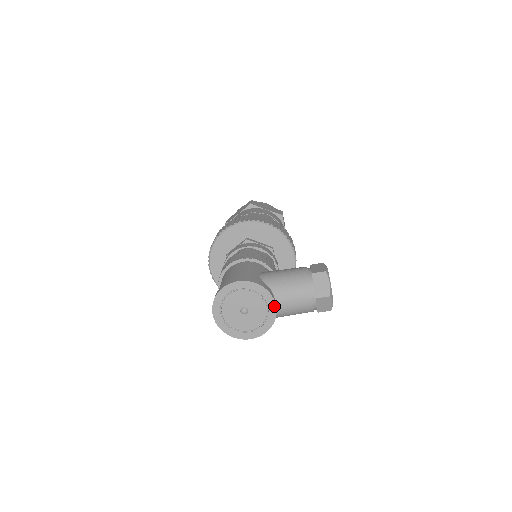
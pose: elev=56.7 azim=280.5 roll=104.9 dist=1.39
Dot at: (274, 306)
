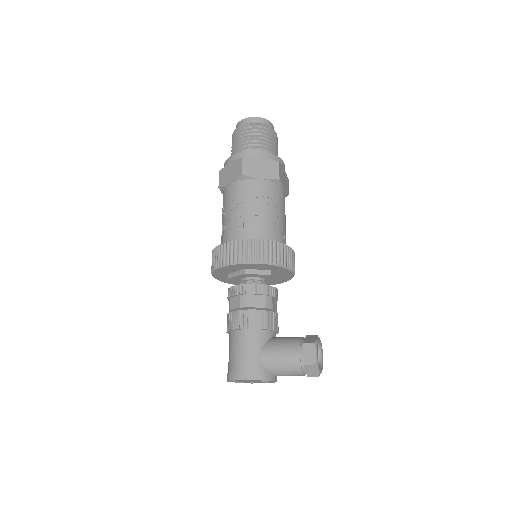
Dot at: (275, 381)
